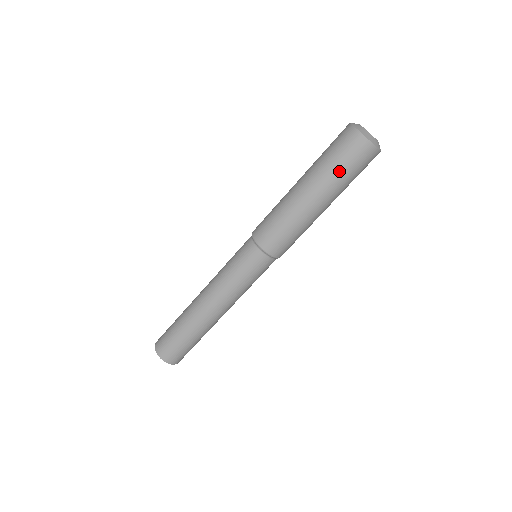
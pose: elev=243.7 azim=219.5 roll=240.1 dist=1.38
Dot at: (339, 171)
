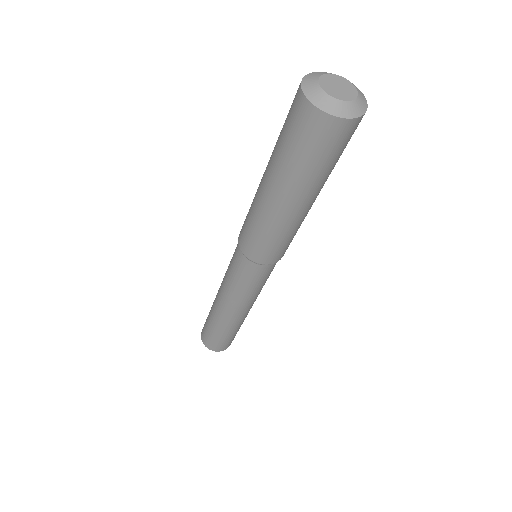
Dot at: (335, 164)
